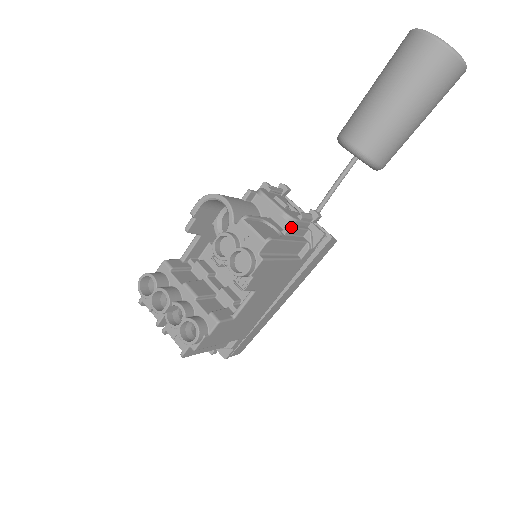
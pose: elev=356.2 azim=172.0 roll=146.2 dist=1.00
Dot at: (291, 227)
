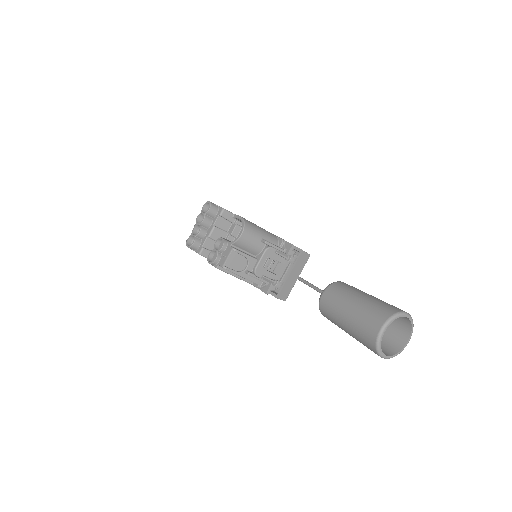
Dot at: (250, 275)
